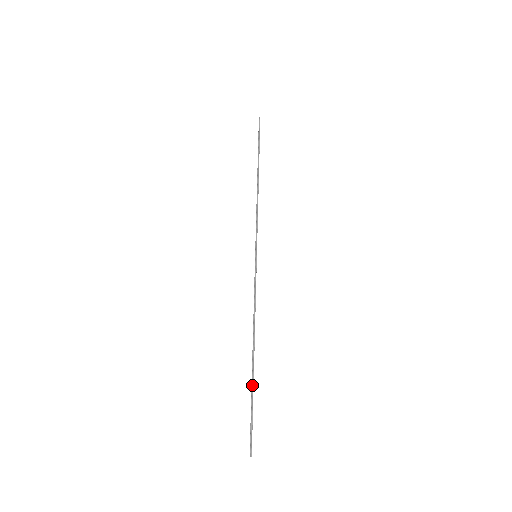
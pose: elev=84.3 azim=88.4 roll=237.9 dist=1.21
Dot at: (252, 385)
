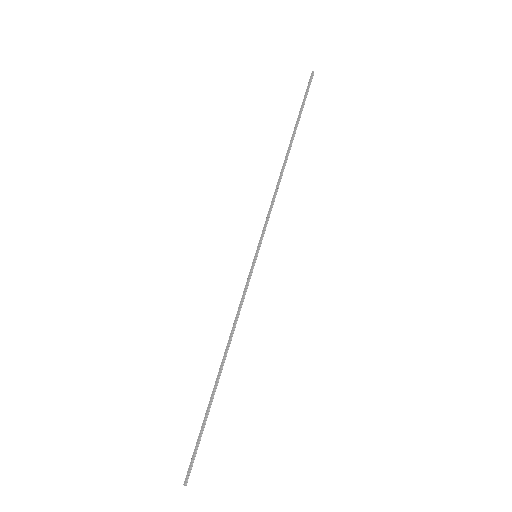
Dot at: (209, 408)
